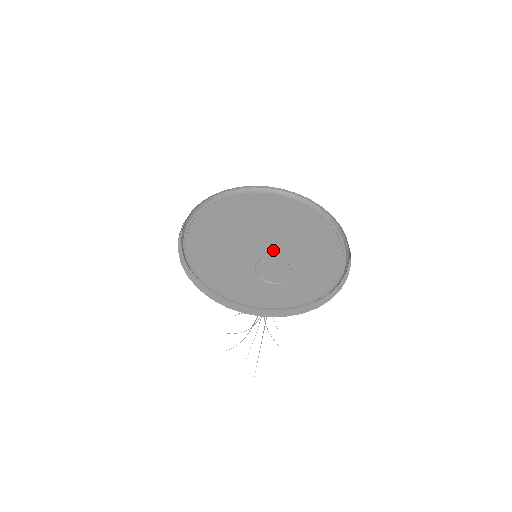
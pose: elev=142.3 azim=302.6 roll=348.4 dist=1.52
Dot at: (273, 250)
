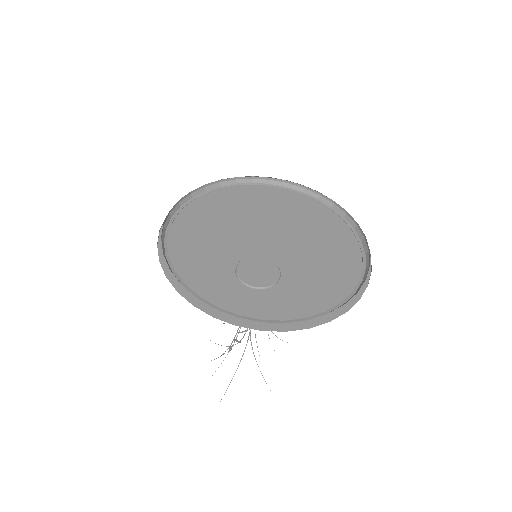
Dot at: (272, 252)
